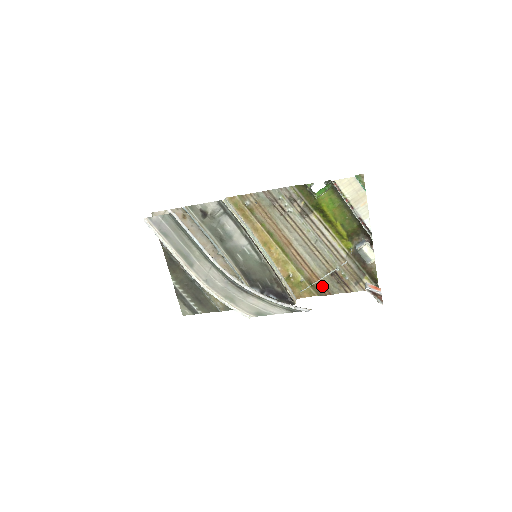
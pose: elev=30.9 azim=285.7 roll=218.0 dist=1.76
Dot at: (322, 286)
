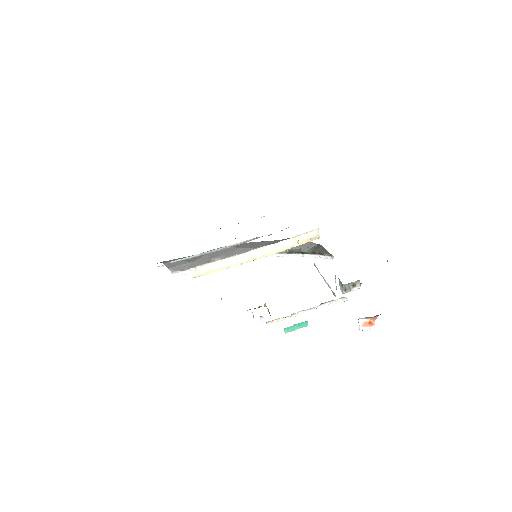
Dot at: occluded
